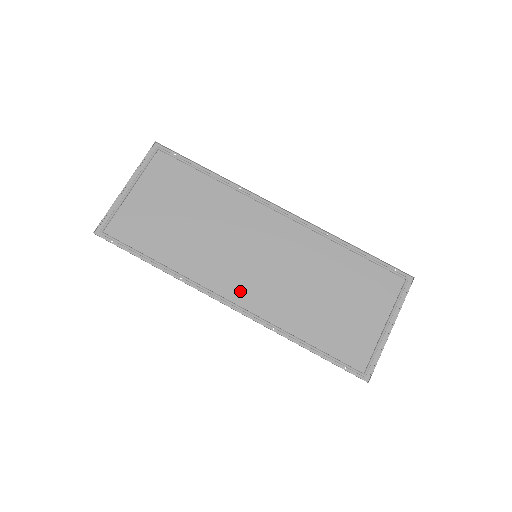
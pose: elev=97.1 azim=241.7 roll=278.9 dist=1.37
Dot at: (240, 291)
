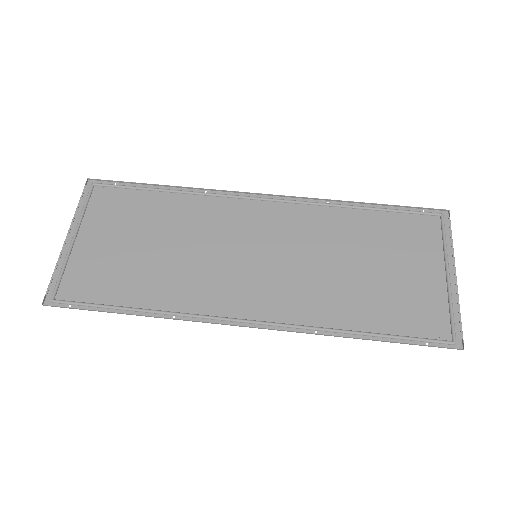
Dot at: (254, 303)
